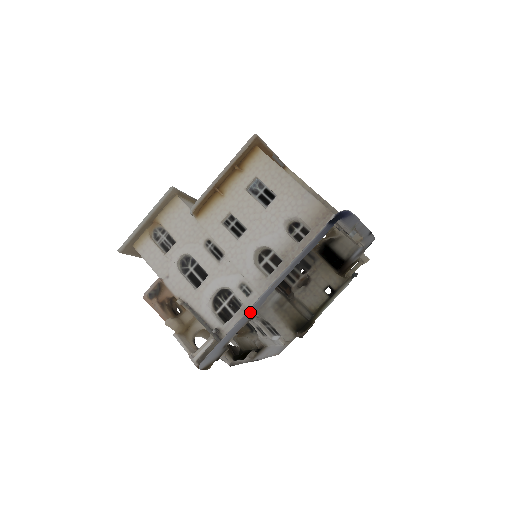
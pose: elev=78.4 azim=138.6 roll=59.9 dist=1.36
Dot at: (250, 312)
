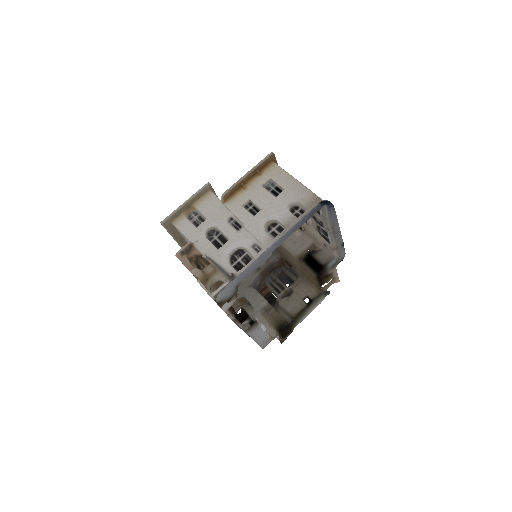
Dot at: (260, 259)
